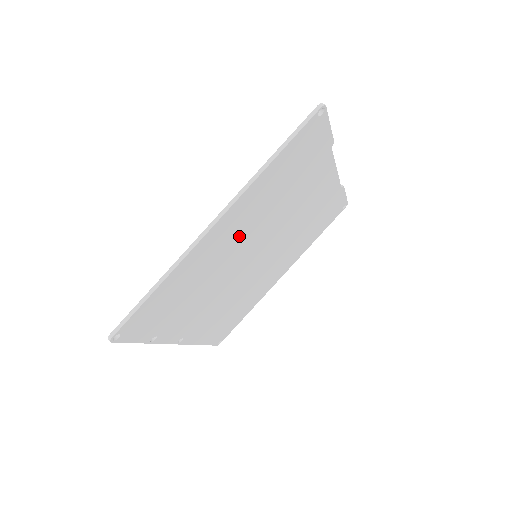
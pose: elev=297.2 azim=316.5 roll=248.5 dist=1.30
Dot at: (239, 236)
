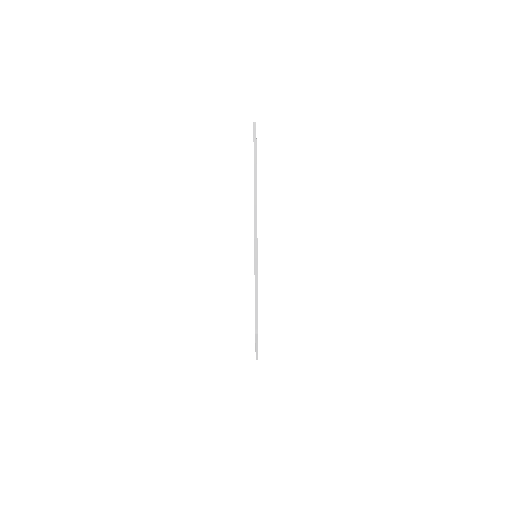
Dot at: occluded
